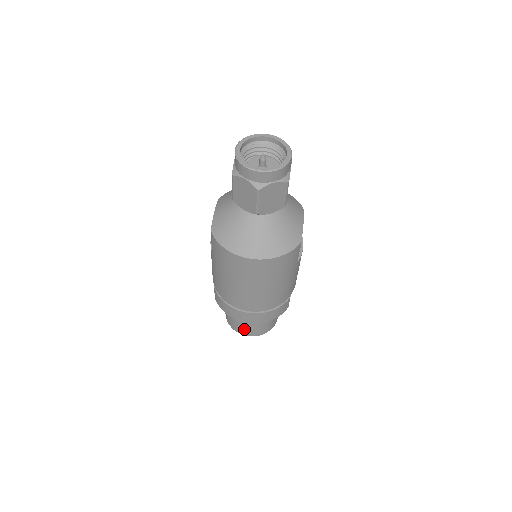
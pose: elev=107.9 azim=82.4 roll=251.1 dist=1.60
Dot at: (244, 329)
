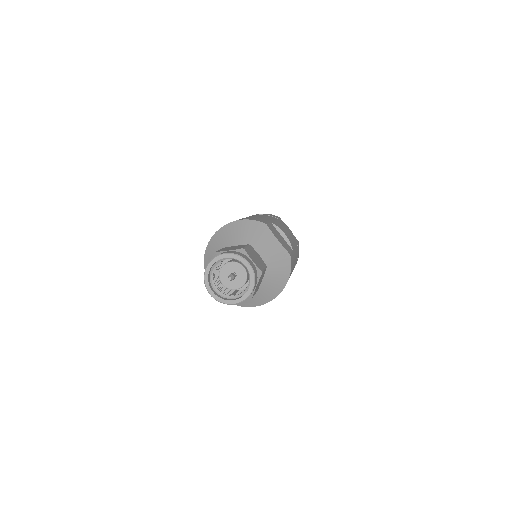
Dot at: occluded
